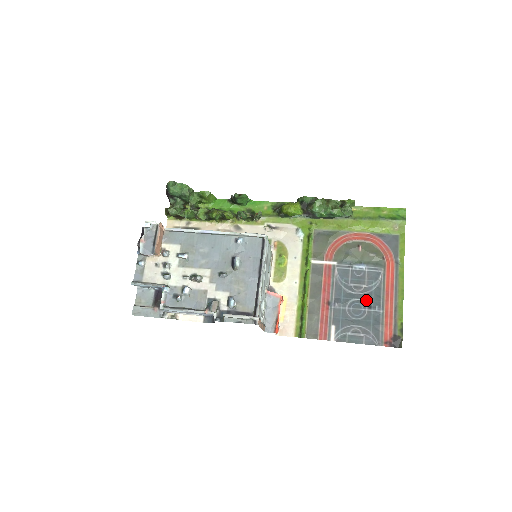
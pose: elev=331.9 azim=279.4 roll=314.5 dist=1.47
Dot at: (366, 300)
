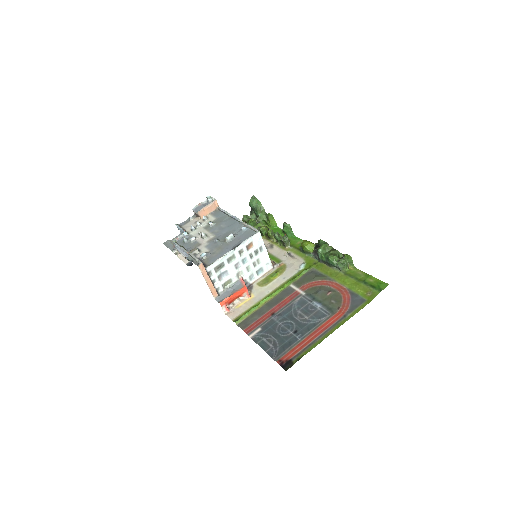
Dot at: (298, 326)
